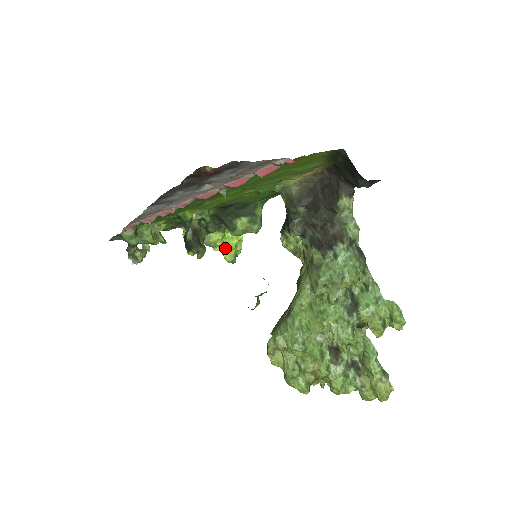
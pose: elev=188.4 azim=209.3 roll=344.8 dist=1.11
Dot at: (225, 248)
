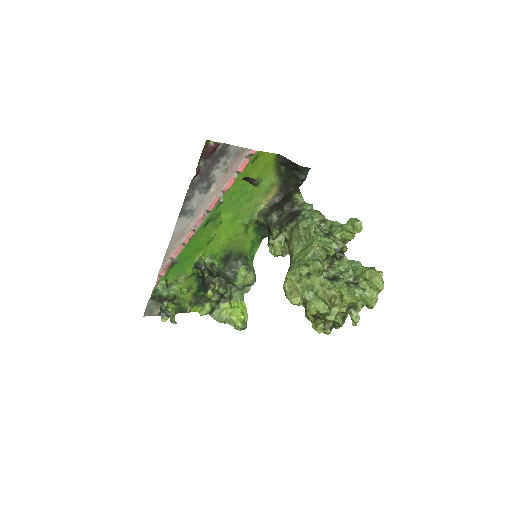
Dot at: (235, 316)
